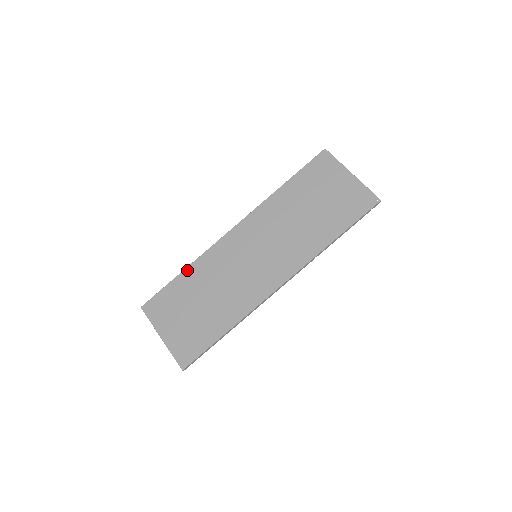
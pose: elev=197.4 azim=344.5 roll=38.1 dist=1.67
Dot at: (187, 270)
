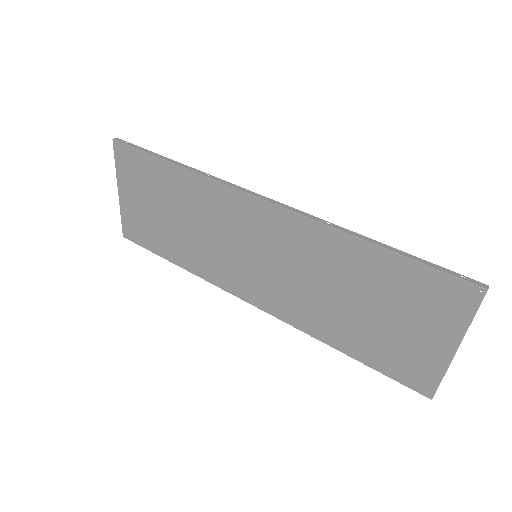
Dot at: (179, 170)
